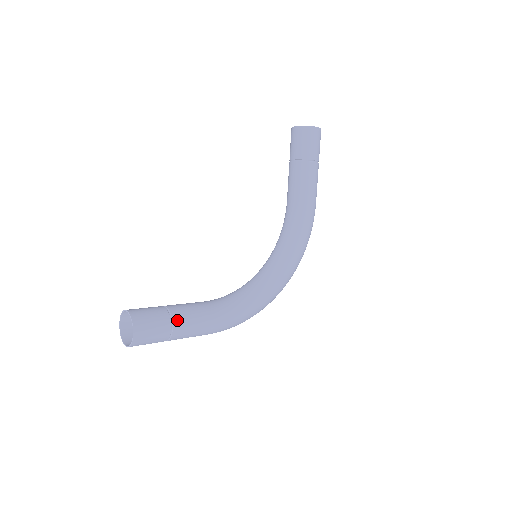
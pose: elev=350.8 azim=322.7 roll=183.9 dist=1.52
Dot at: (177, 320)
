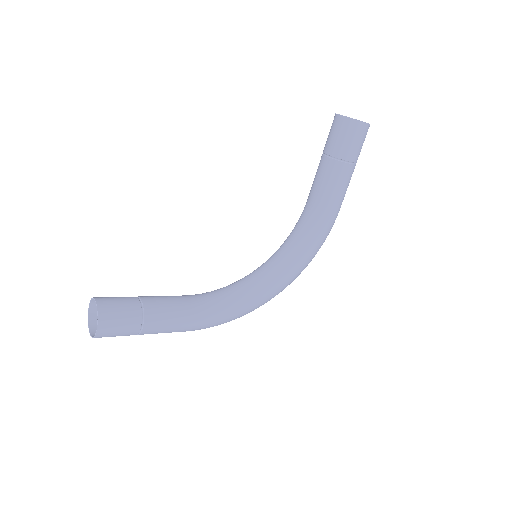
Dot at: (149, 319)
